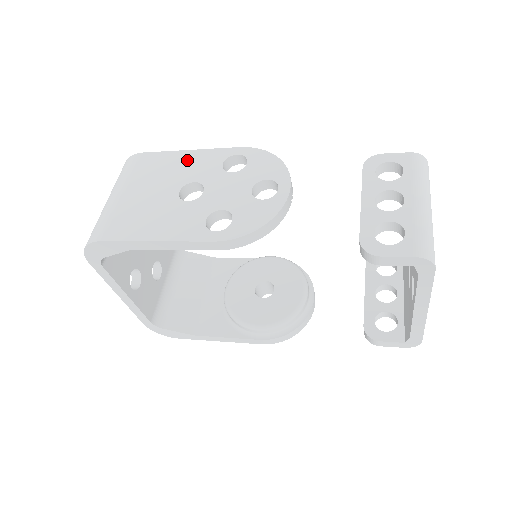
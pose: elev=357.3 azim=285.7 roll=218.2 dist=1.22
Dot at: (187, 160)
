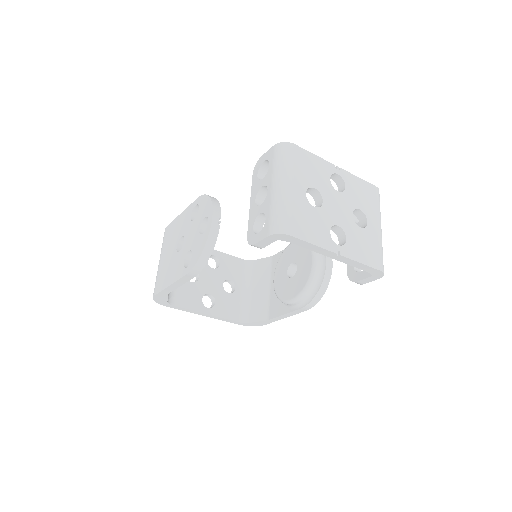
Dot at: (180, 222)
